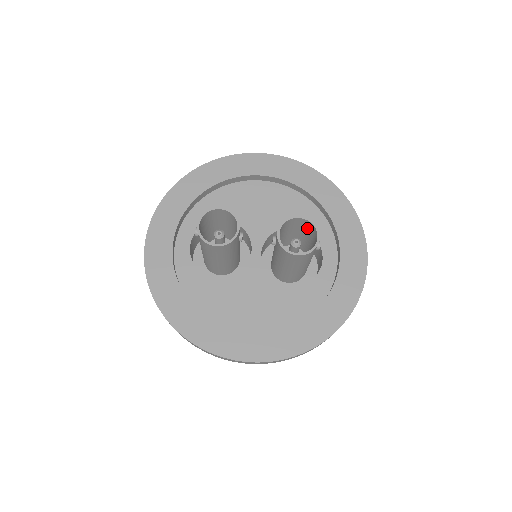
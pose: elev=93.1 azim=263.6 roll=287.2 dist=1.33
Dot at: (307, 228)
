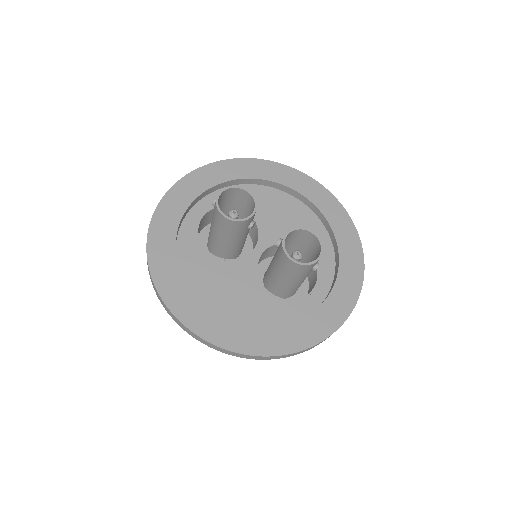
Dot at: (314, 247)
